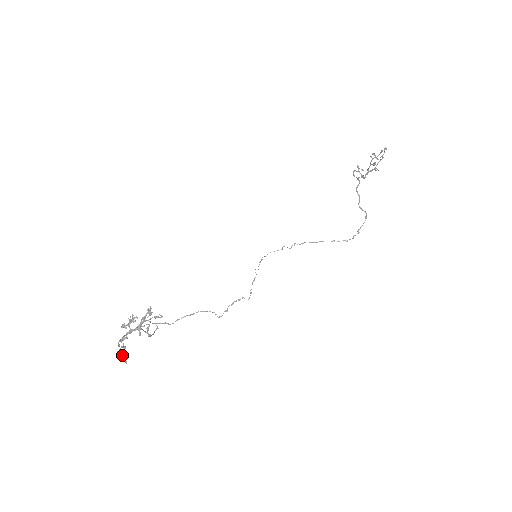
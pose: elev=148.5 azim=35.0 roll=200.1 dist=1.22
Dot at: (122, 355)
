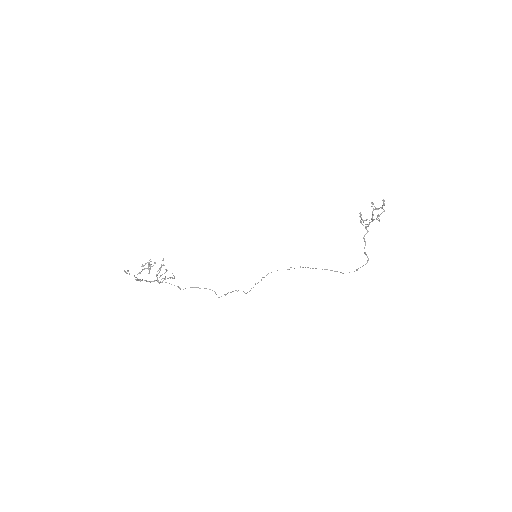
Dot at: (127, 271)
